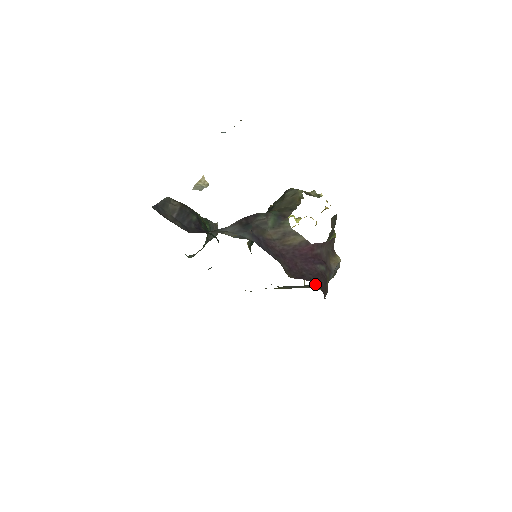
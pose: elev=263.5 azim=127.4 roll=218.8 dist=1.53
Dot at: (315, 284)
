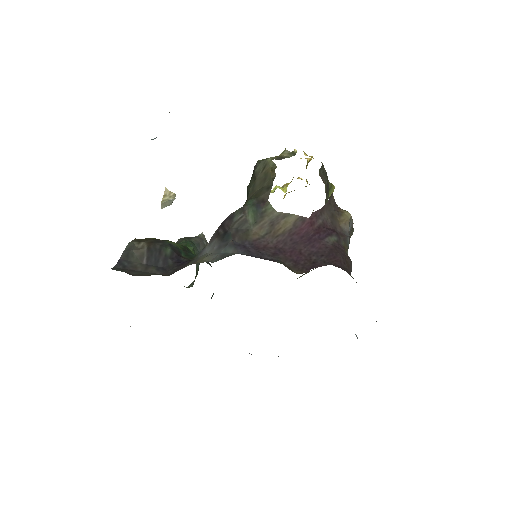
Dot at: occluded
